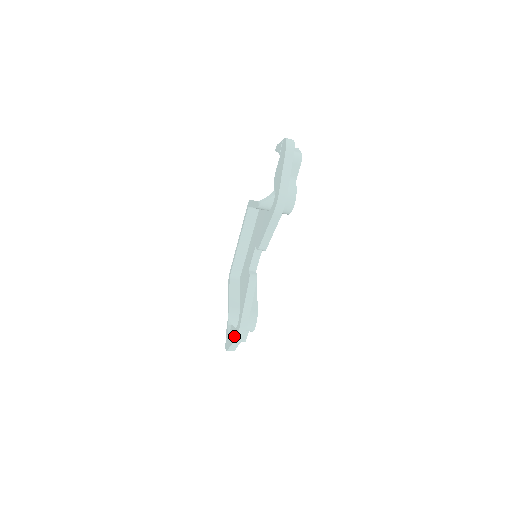
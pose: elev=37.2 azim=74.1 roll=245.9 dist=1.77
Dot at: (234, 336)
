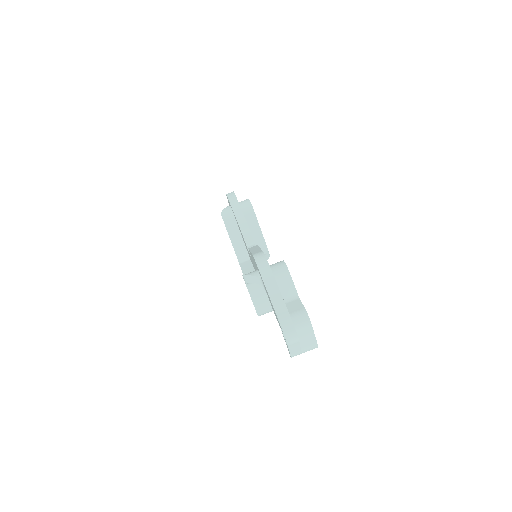
Dot at: (262, 280)
